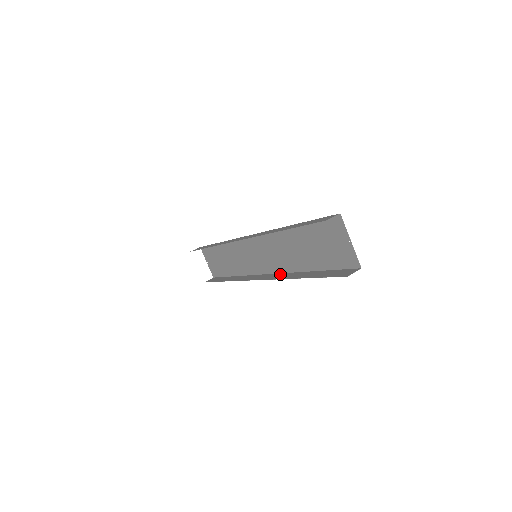
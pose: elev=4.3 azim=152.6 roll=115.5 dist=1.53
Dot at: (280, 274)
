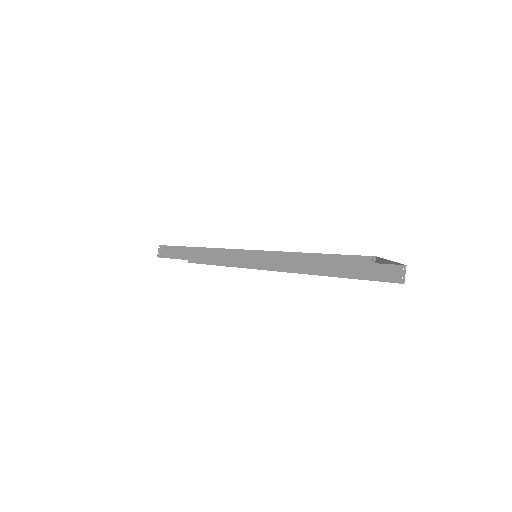
Dot at: occluded
